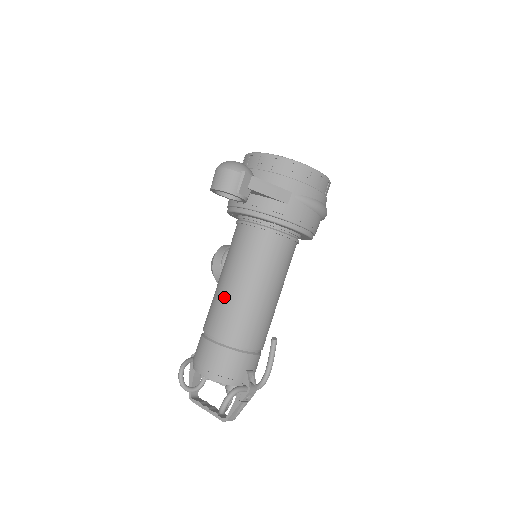
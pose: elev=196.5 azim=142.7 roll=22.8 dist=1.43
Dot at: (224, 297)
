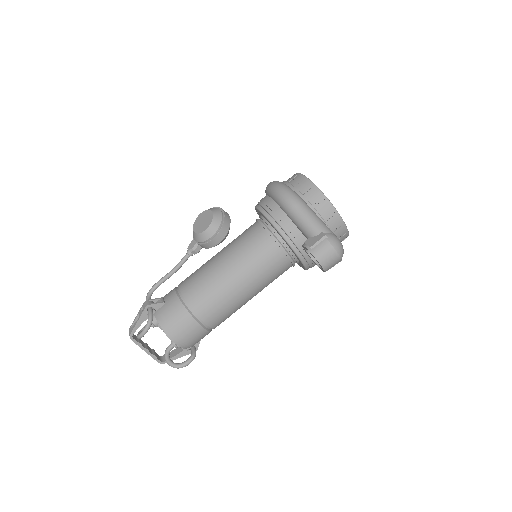
Dot at: (232, 298)
